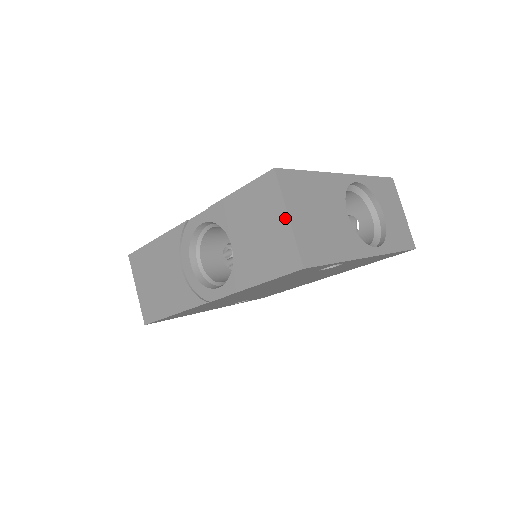
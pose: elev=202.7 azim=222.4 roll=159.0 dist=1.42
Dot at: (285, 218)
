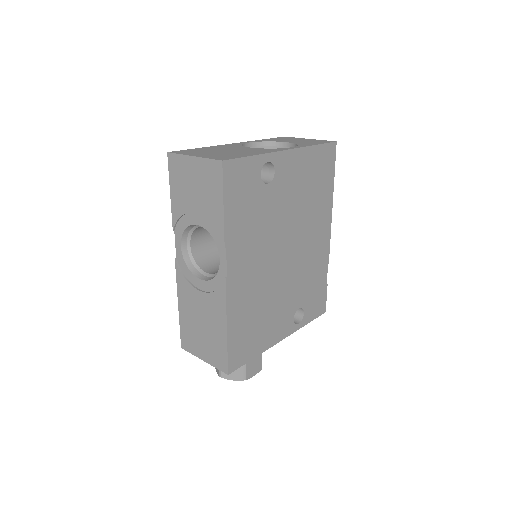
Dot at: (193, 160)
